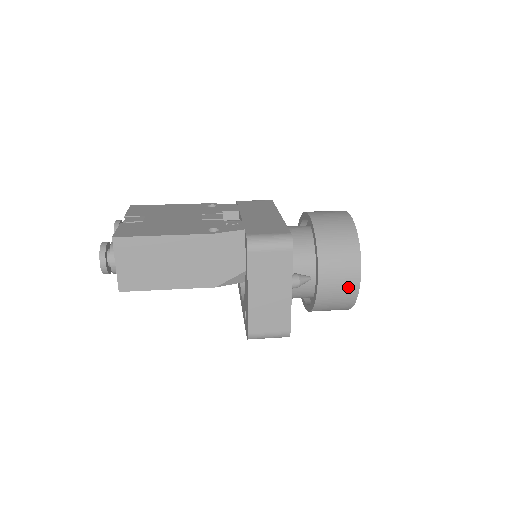
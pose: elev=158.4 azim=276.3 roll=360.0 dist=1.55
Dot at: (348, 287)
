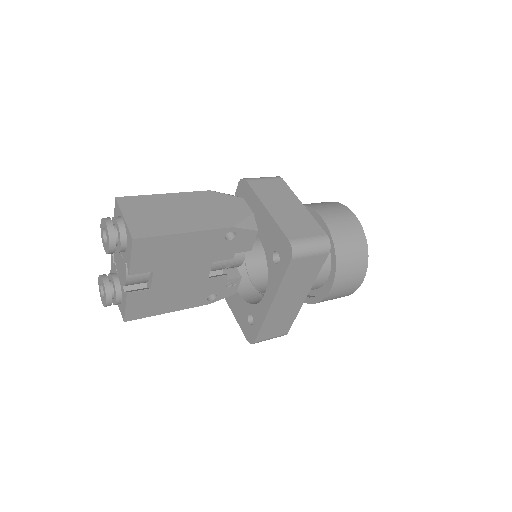
Dot at: (348, 218)
